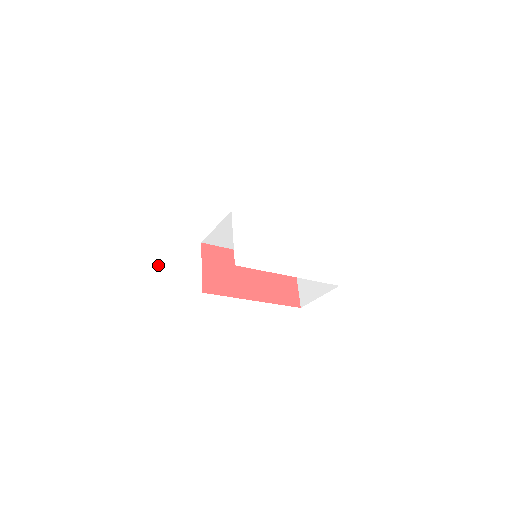
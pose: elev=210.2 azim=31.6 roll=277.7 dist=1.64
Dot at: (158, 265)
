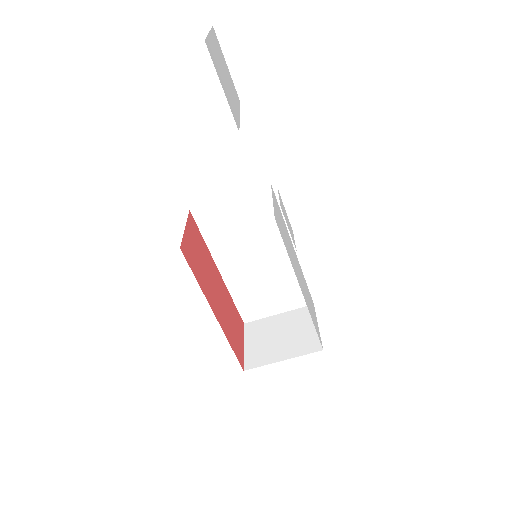
Dot at: (235, 118)
